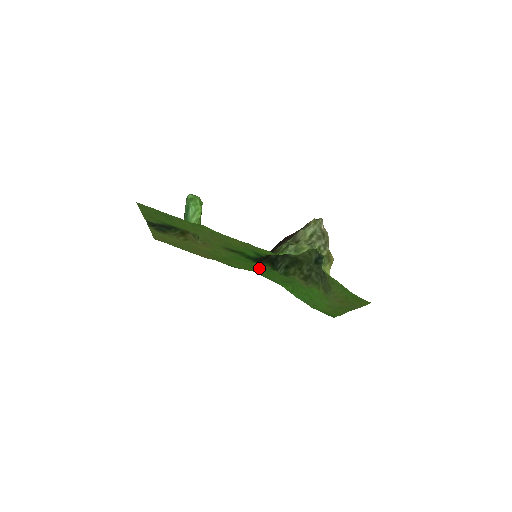
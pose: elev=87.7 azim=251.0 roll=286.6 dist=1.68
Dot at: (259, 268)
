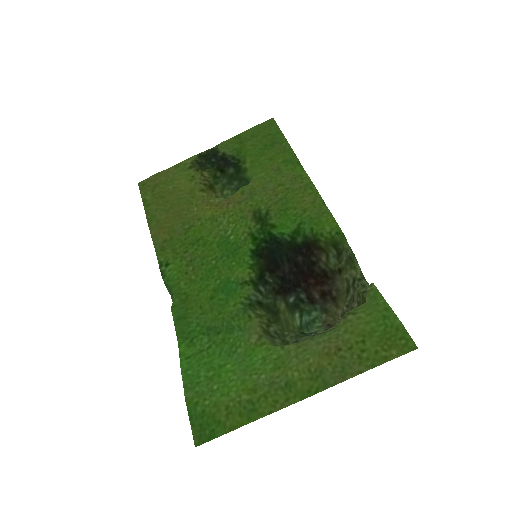
Dot at: (218, 281)
